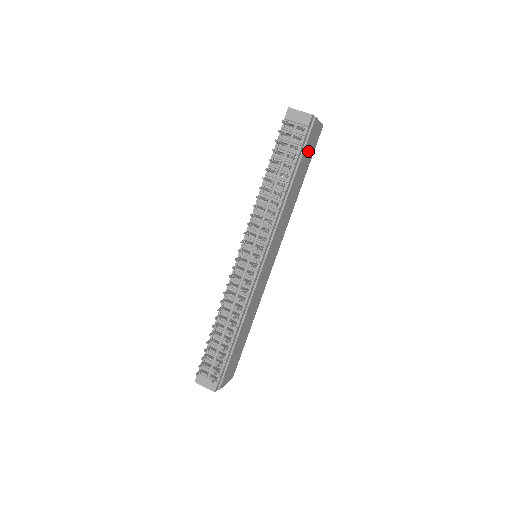
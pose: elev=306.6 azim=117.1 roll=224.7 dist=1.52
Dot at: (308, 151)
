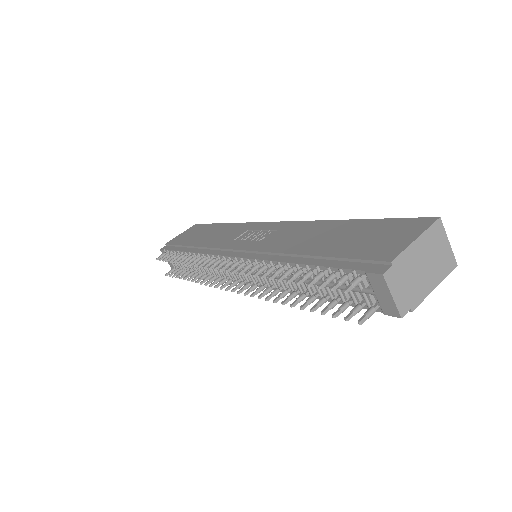
Dot at: occluded
